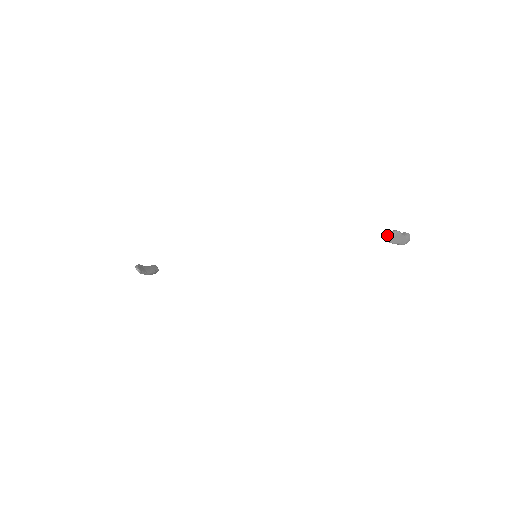
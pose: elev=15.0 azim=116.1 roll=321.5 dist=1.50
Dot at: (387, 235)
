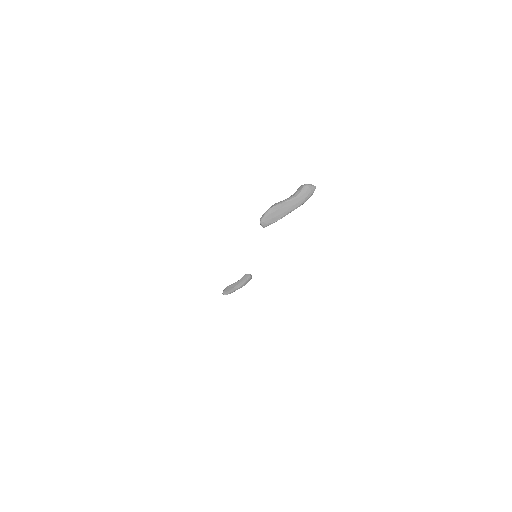
Dot at: (260, 223)
